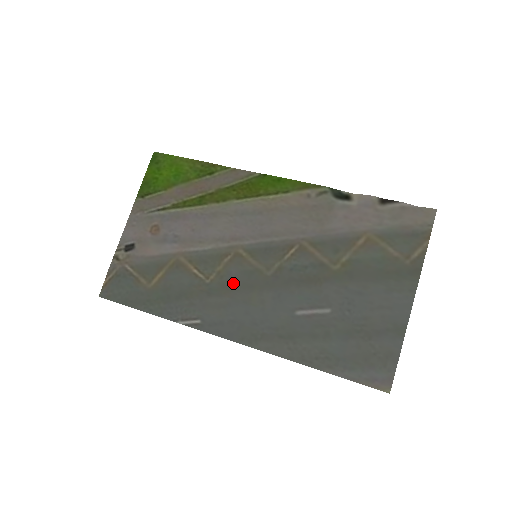
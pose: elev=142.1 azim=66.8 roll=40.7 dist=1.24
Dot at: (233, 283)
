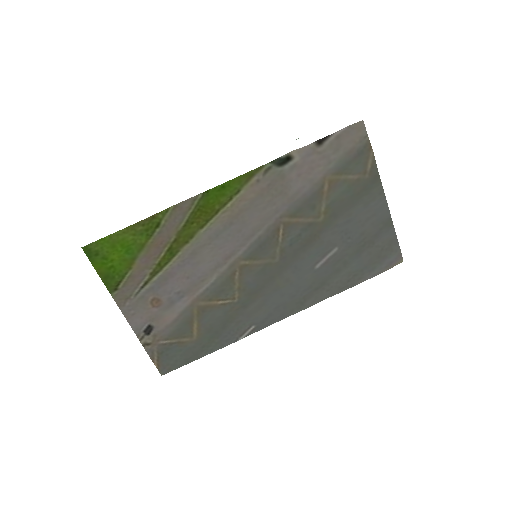
Dot at: (256, 287)
